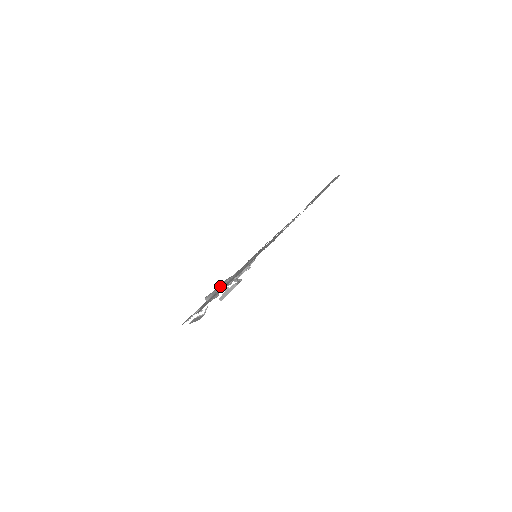
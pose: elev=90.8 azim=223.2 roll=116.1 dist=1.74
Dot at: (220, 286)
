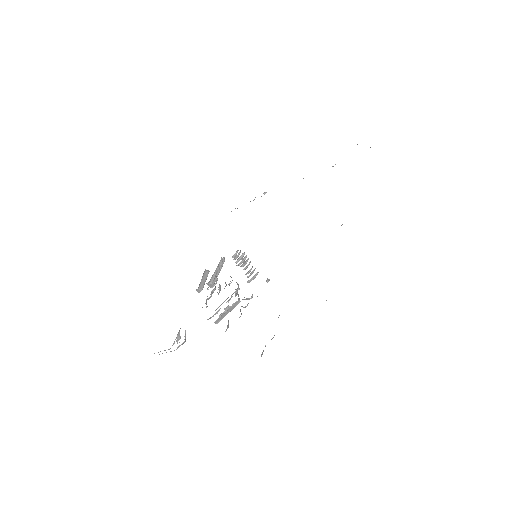
Dot at: occluded
